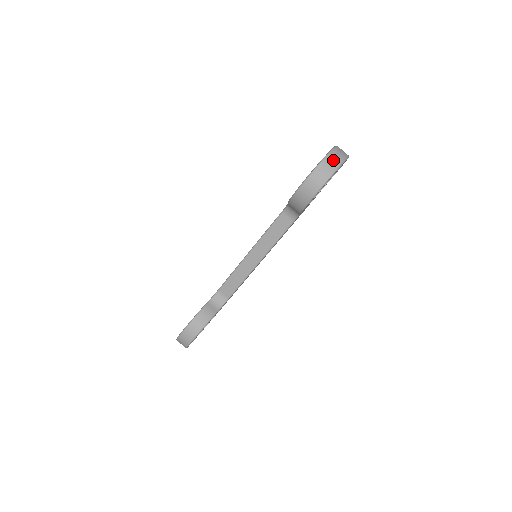
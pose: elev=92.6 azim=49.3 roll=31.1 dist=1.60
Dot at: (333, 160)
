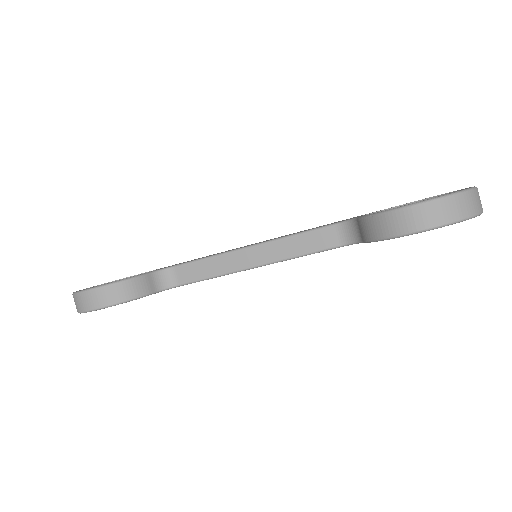
Dot at: (473, 202)
